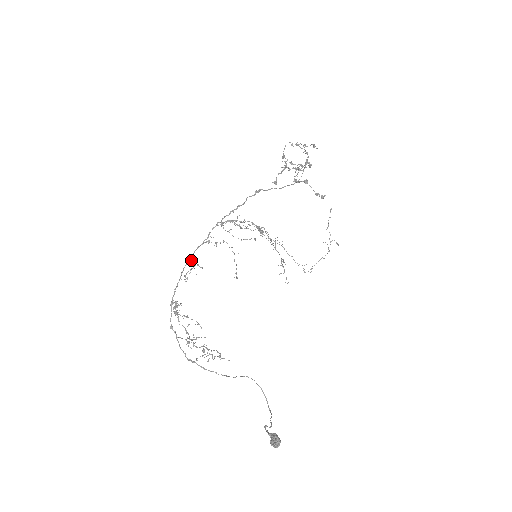
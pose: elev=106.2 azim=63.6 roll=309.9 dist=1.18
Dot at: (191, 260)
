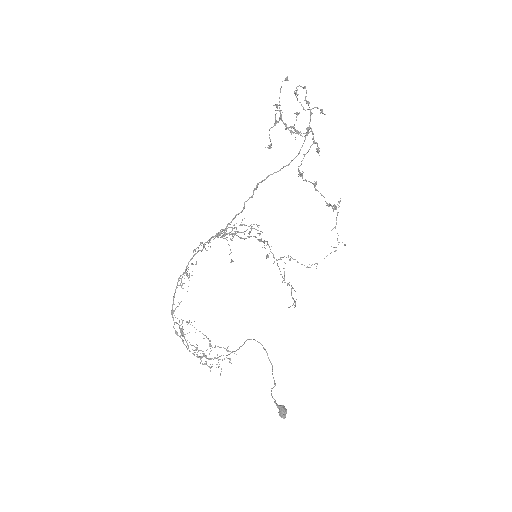
Dot at: occluded
